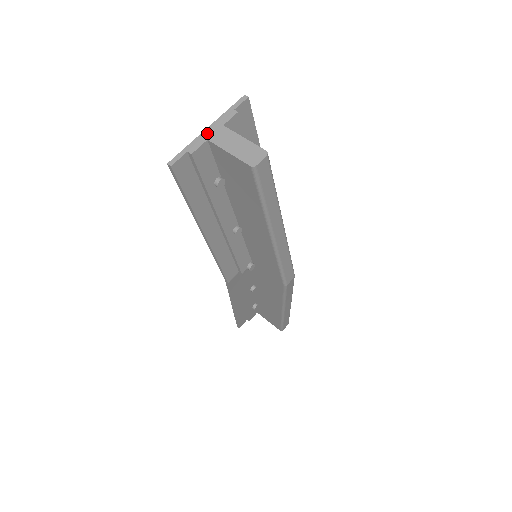
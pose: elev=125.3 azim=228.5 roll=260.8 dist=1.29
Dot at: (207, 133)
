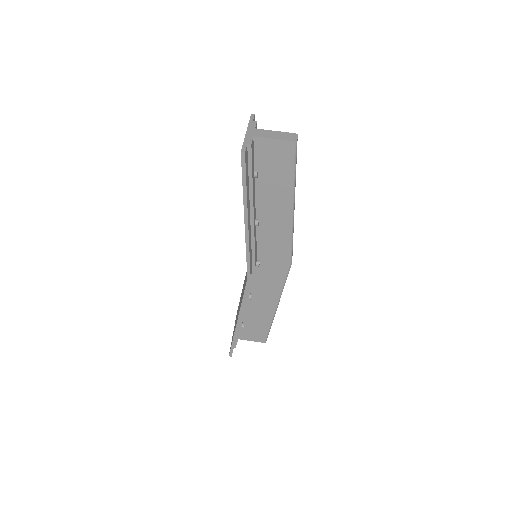
Dot at: (249, 134)
